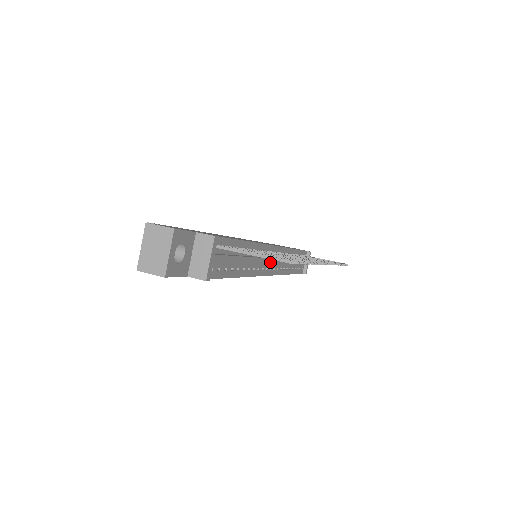
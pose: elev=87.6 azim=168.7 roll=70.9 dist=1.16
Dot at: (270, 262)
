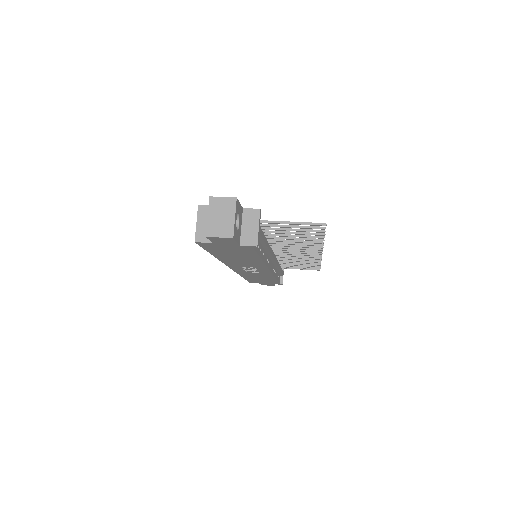
Dot at: (273, 256)
